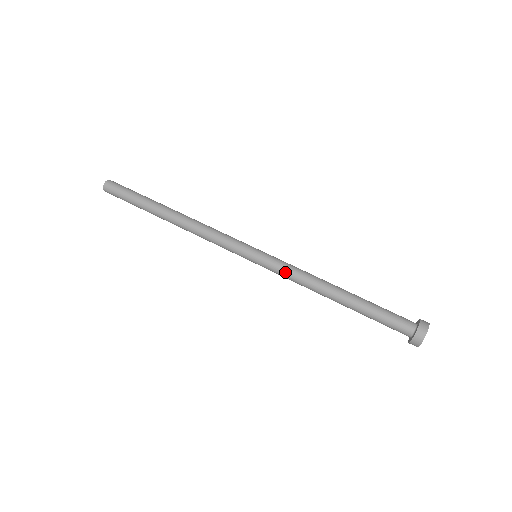
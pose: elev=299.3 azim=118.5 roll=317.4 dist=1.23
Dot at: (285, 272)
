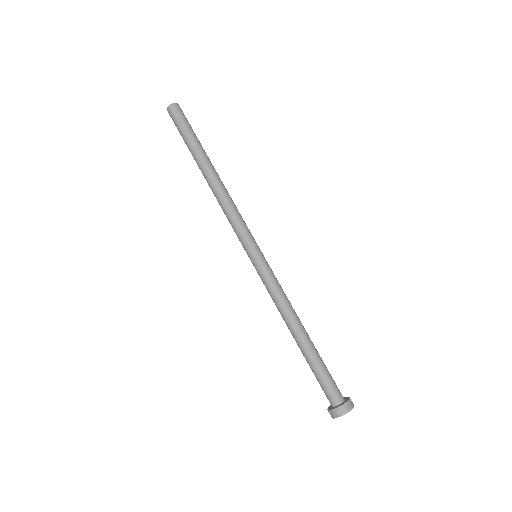
Dot at: (272, 286)
